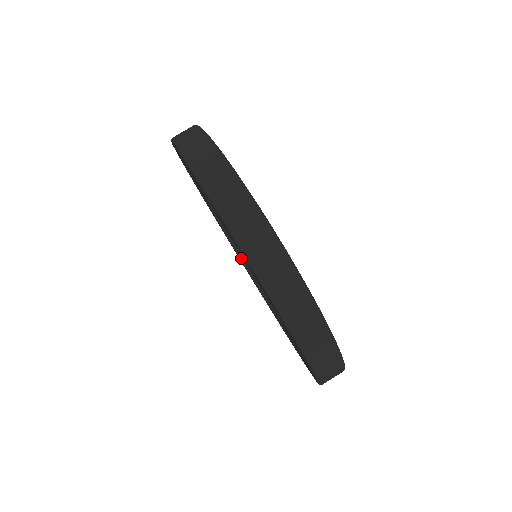
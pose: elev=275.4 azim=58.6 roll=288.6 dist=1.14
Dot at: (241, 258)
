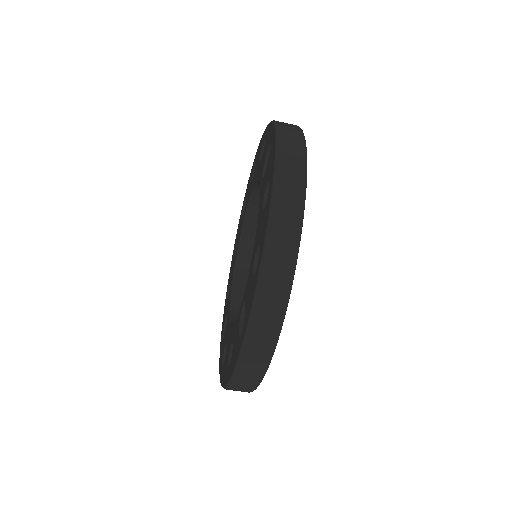
Dot at: (253, 191)
